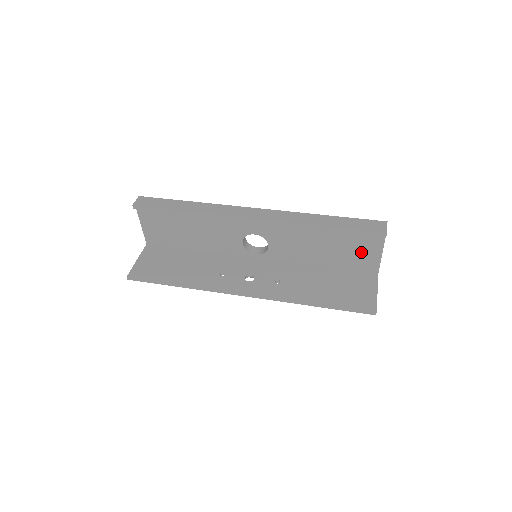
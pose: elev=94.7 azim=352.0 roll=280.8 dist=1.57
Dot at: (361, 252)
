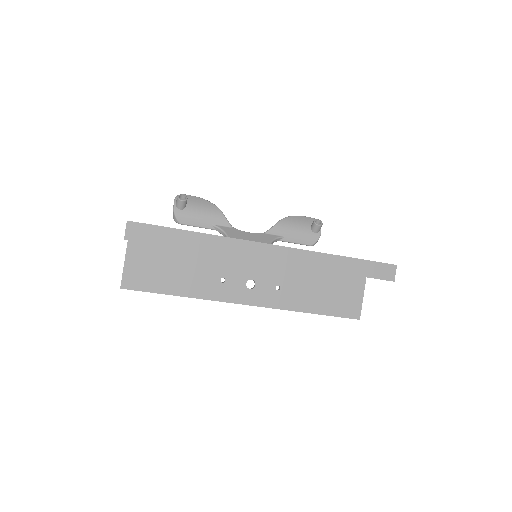
Dot at: occluded
